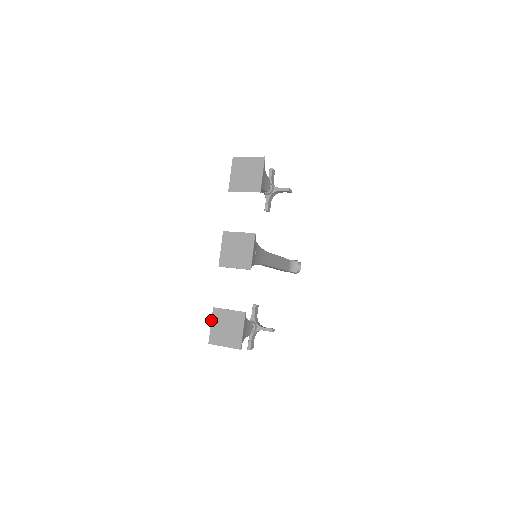
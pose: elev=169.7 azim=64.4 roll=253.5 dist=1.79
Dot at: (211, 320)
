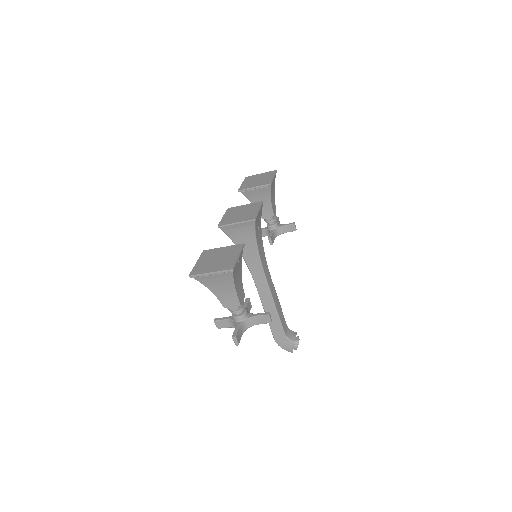
Dot at: (198, 259)
